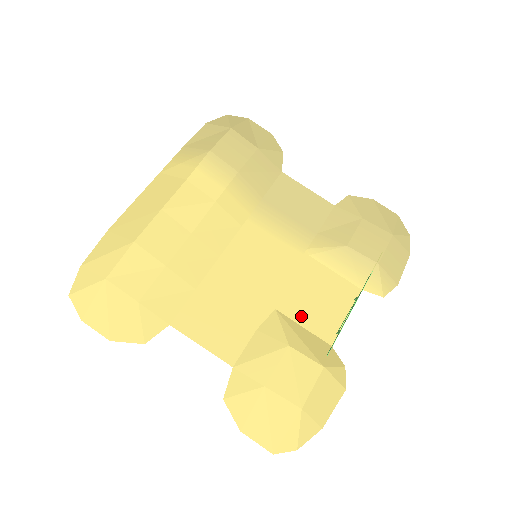
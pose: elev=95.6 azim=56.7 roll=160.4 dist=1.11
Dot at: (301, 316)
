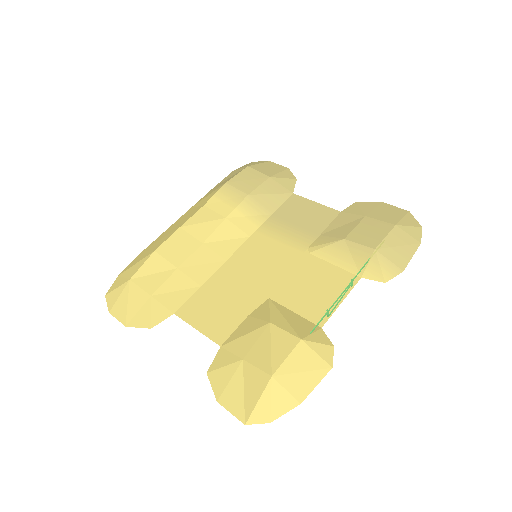
Dot at: (293, 303)
